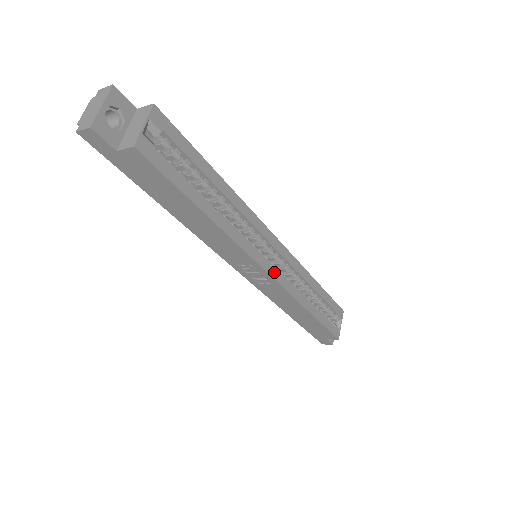
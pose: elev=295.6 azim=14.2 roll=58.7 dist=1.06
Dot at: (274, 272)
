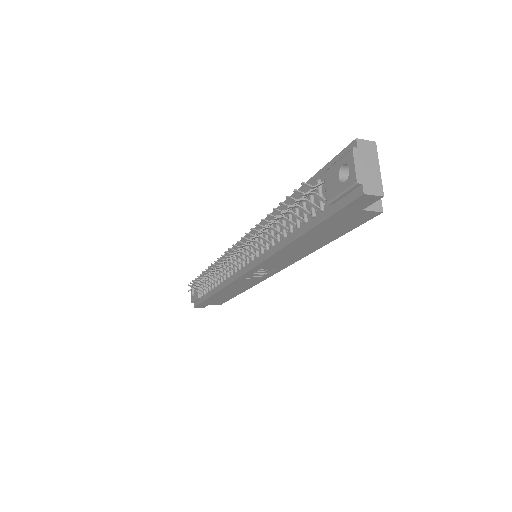
Dot at: occluded
